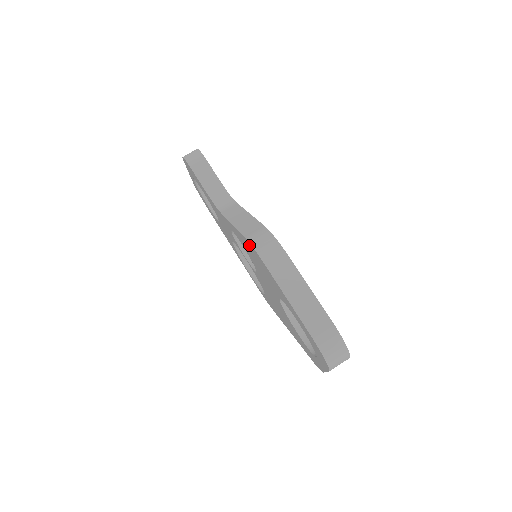
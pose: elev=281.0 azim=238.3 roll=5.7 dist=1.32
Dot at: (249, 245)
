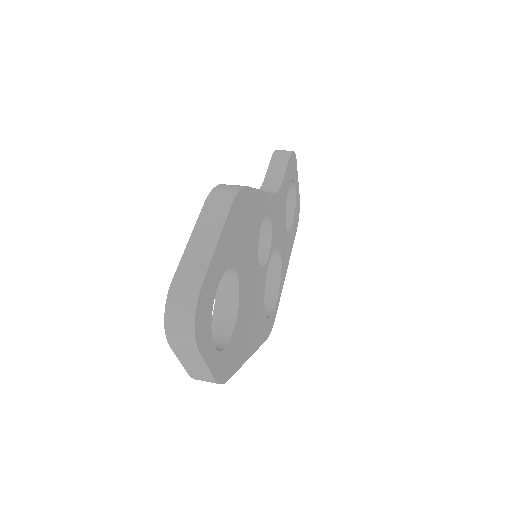
Dot at: occluded
